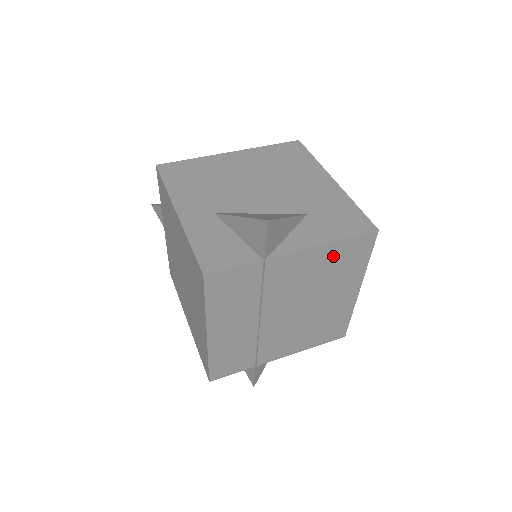
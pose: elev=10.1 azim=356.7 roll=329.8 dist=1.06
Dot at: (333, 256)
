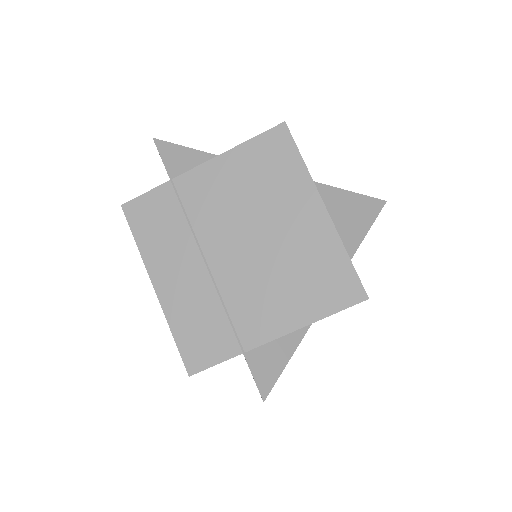
Dot at: (248, 164)
